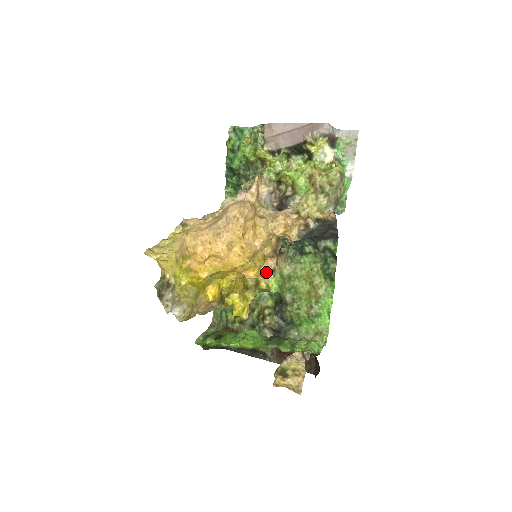
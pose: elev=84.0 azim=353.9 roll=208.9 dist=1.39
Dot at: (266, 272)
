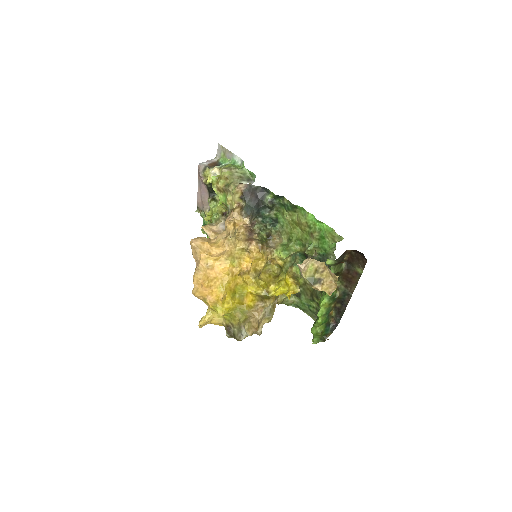
Dot at: (259, 254)
